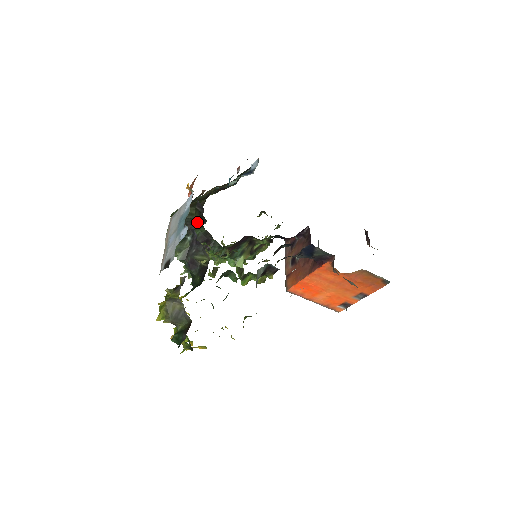
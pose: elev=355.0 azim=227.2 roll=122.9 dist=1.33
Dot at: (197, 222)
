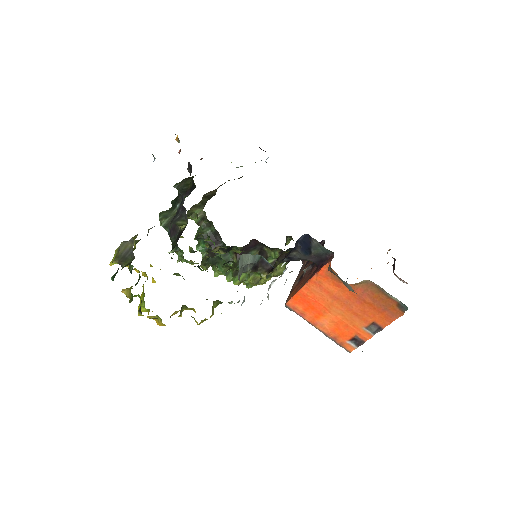
Dot at: (190, 191)
